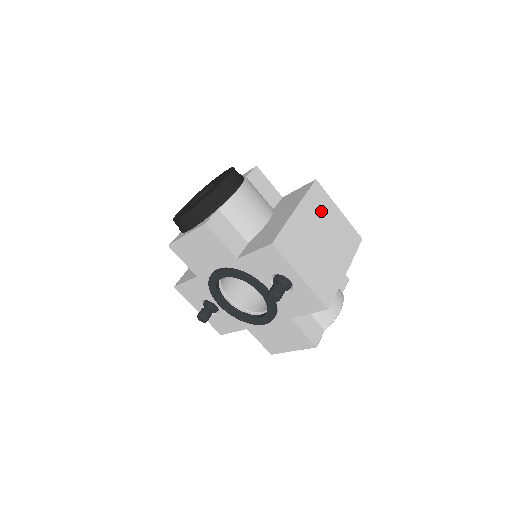
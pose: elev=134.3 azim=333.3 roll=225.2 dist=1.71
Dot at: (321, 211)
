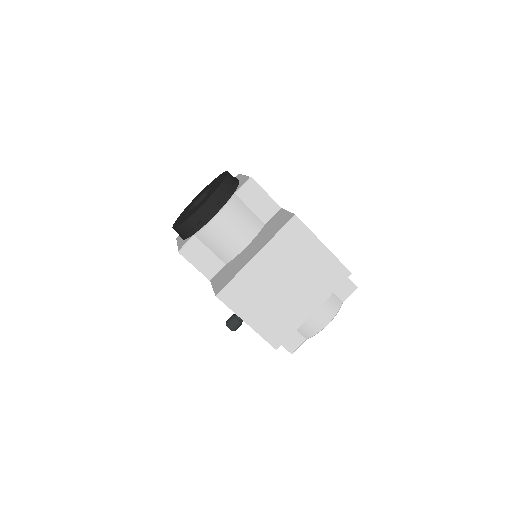
Dot at: (293, 251)
